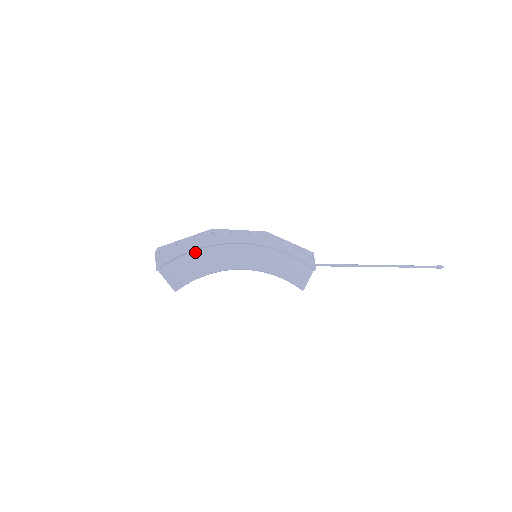
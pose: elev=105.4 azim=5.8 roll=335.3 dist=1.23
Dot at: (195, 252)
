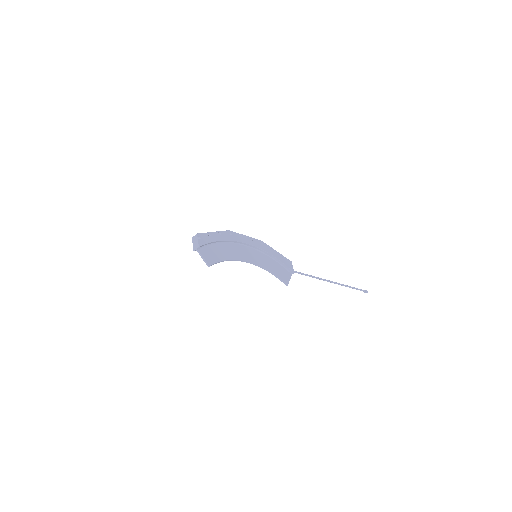
Dot at: (219, 243)
